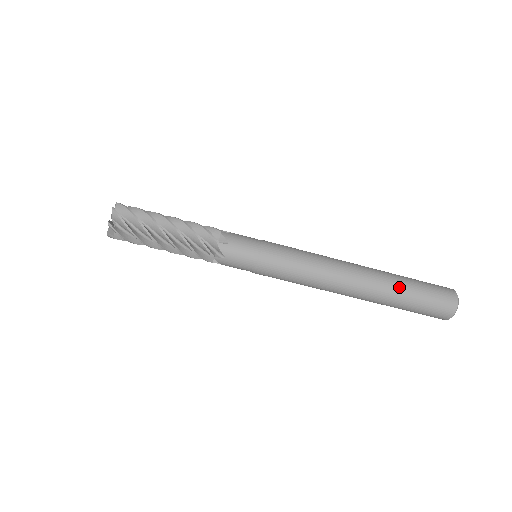
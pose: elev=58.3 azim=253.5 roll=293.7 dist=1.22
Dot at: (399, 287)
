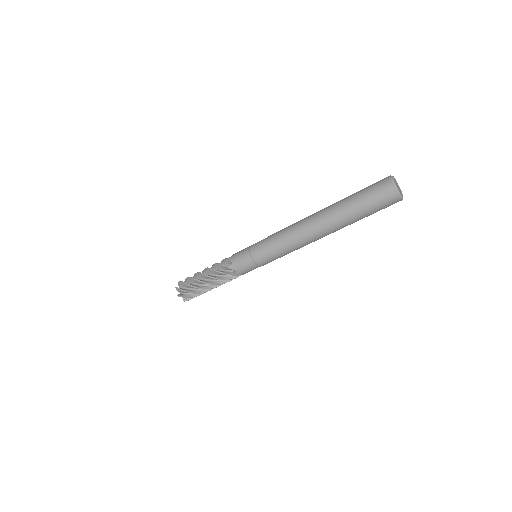
Dot at: (343, 208)
